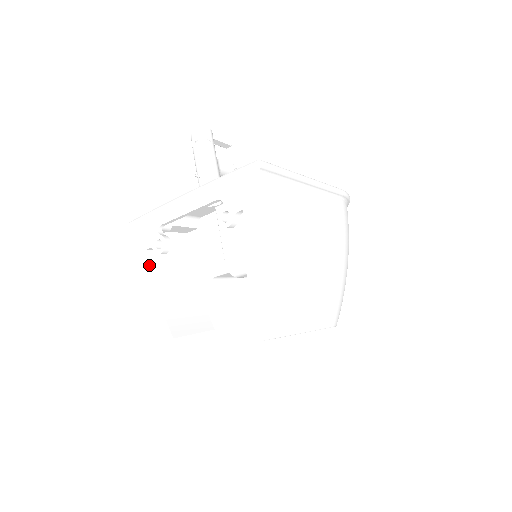
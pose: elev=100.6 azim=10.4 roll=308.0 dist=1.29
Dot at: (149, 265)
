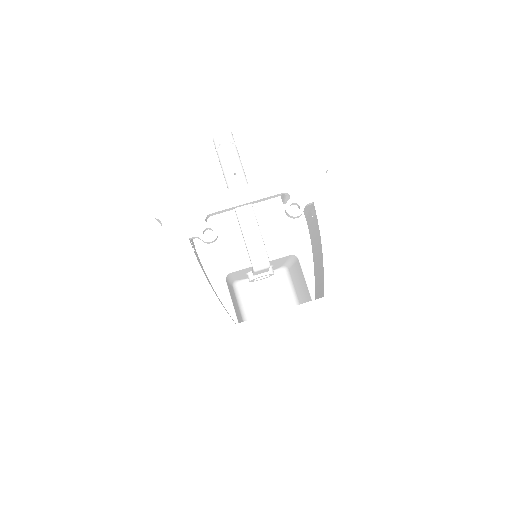
Dot at: (194, 254)
